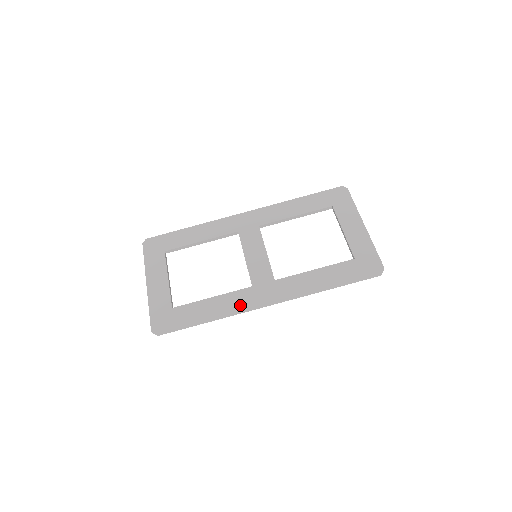
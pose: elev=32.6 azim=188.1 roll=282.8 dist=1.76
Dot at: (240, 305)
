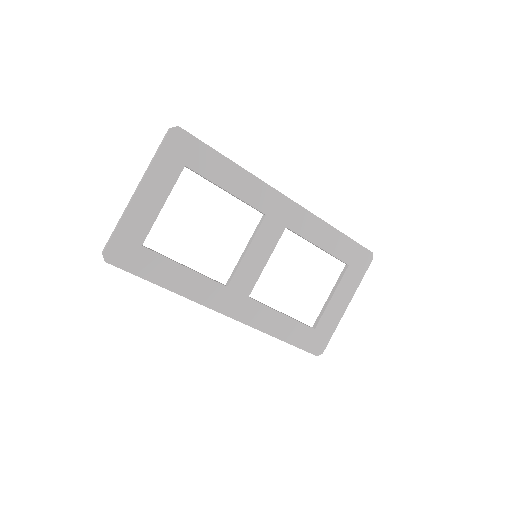
Dot at: (203, 297)
